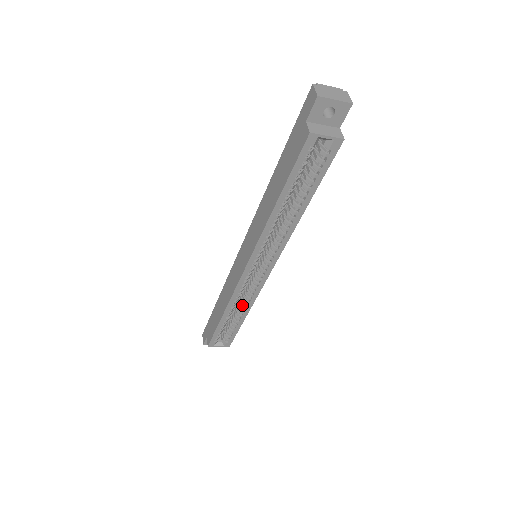
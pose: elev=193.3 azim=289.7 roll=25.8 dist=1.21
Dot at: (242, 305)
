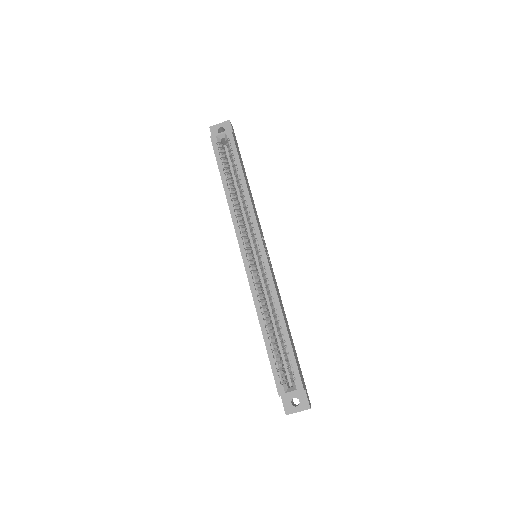
Dot at: (274, 311)
